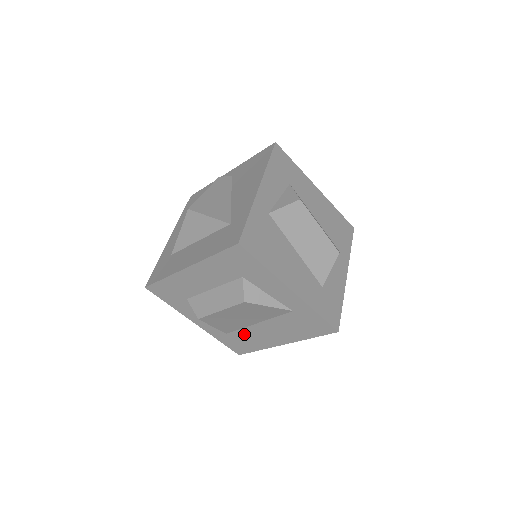
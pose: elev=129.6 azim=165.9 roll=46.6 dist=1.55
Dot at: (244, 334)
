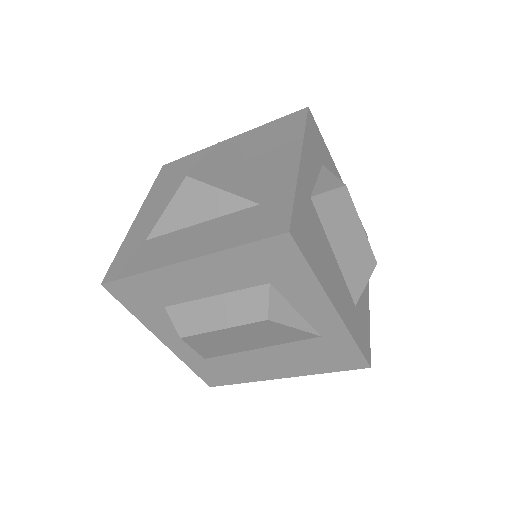
Dot at: (231, 361)
